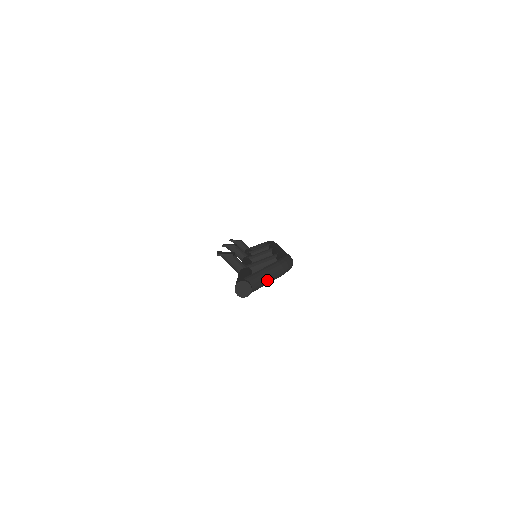
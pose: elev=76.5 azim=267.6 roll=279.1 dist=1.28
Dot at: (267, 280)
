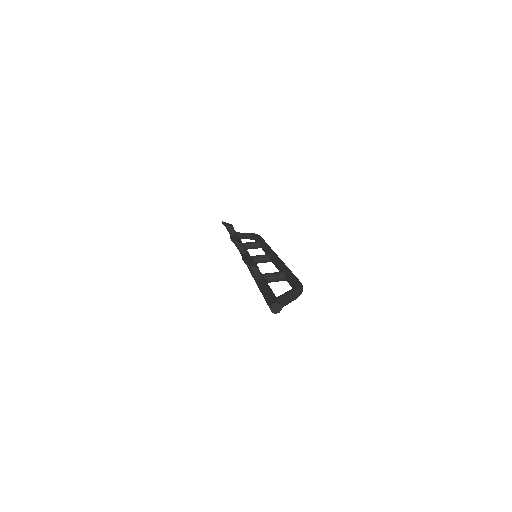
Dot at: (289, 302)
